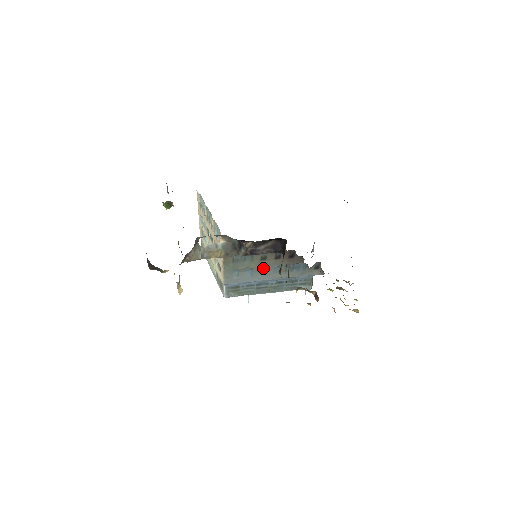
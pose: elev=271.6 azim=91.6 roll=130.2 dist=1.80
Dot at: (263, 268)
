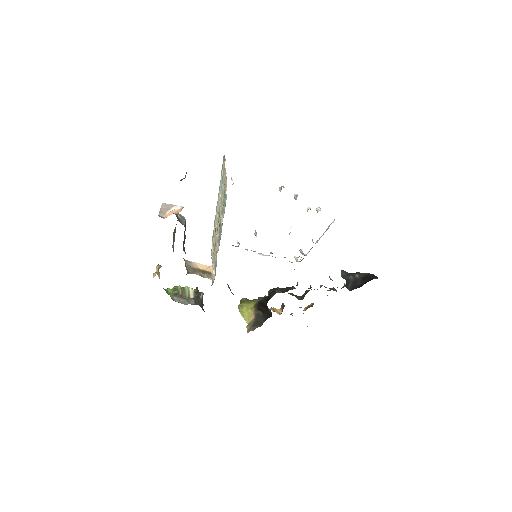
Dot at: occluded
